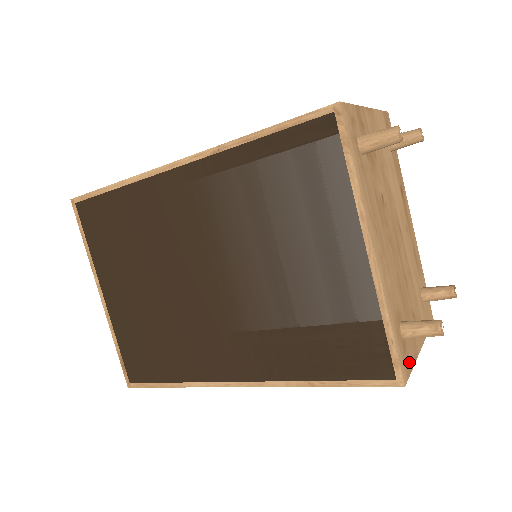
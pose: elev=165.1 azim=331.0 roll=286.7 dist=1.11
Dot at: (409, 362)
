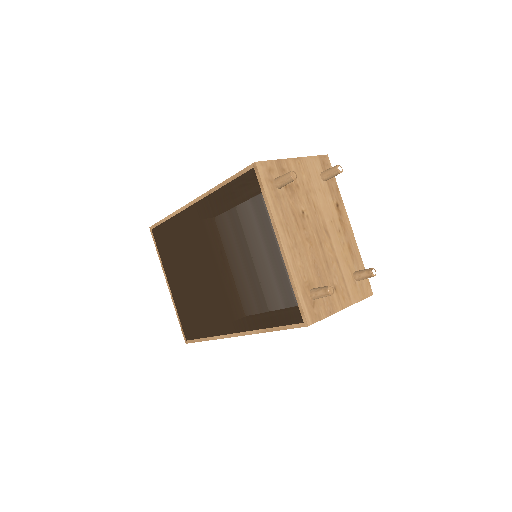
Dot at: (319, 314)
